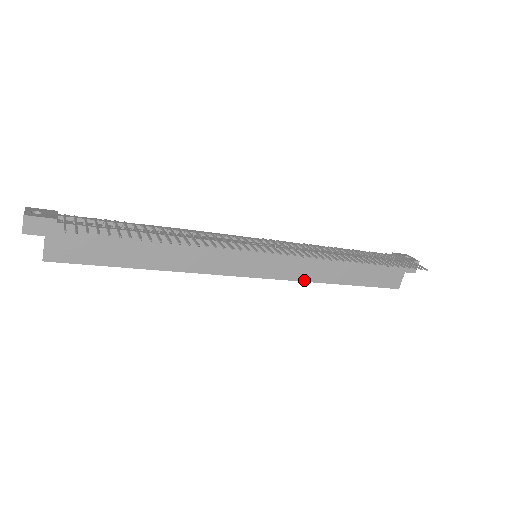
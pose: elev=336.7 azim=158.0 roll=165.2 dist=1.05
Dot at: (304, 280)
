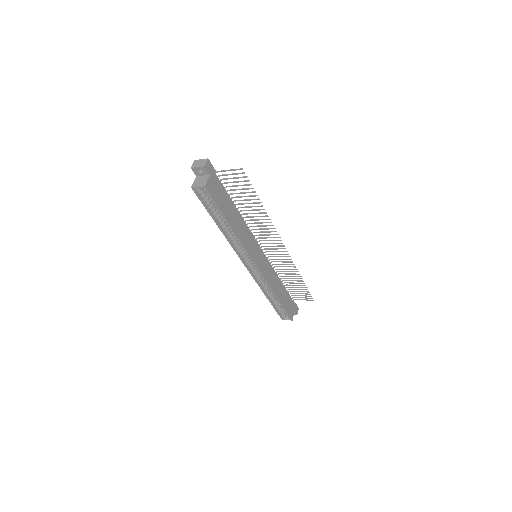
Dot at: (269, 284)
